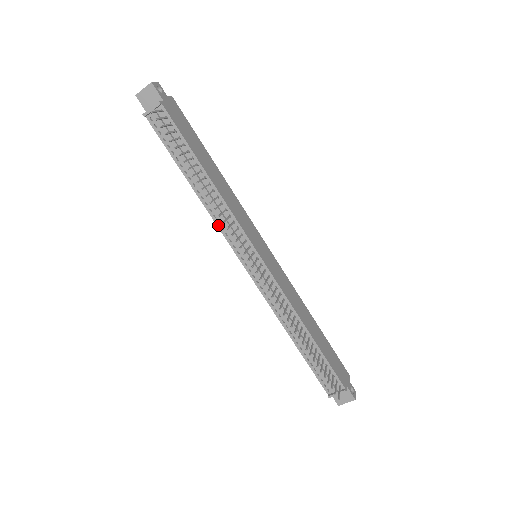
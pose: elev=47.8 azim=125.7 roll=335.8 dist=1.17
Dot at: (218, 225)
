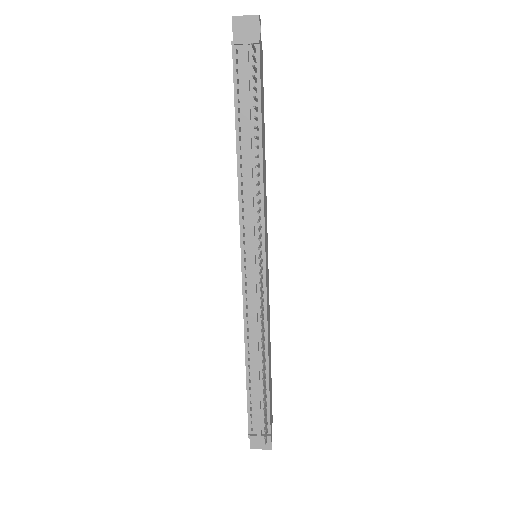
Dot at: (240, 203)
